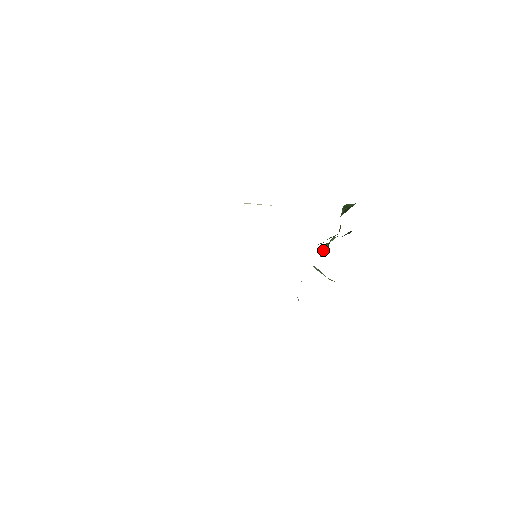
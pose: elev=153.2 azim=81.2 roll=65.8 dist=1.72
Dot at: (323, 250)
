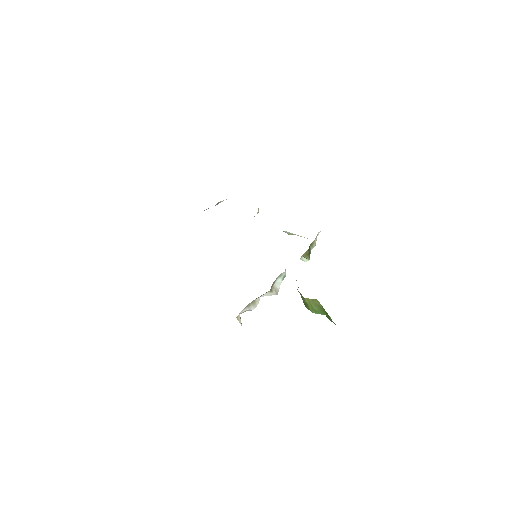
Dot at: occluded
